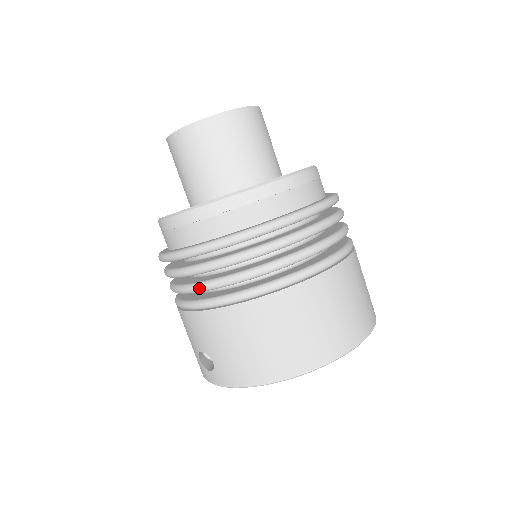
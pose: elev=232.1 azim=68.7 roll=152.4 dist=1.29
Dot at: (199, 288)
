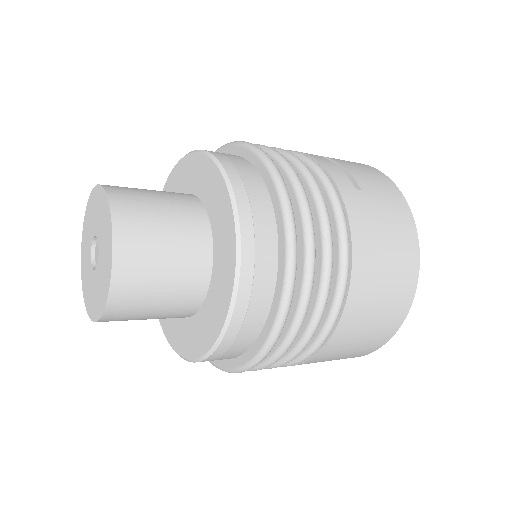
Dot at: occluded
